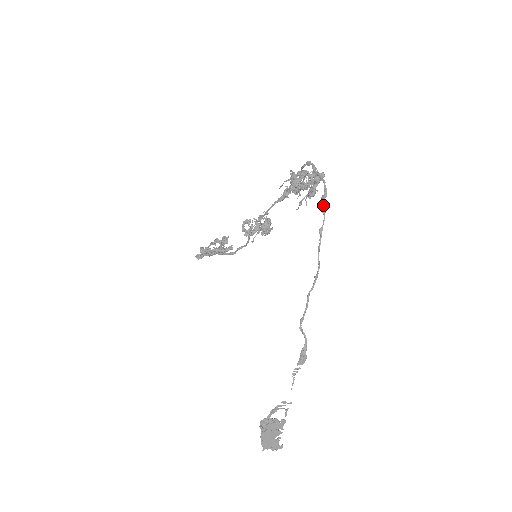
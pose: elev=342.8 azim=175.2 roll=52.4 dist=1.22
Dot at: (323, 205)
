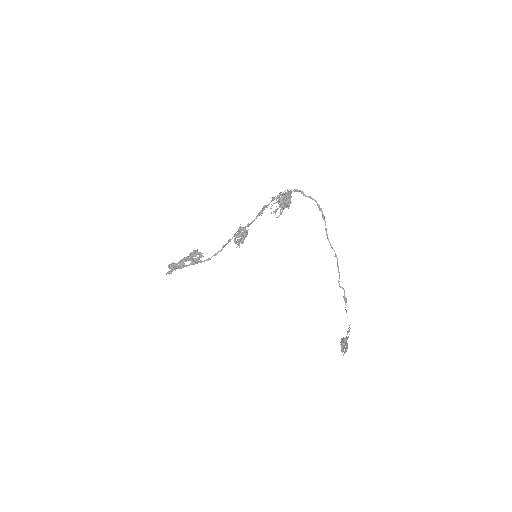
Dot at: (323, 215)
